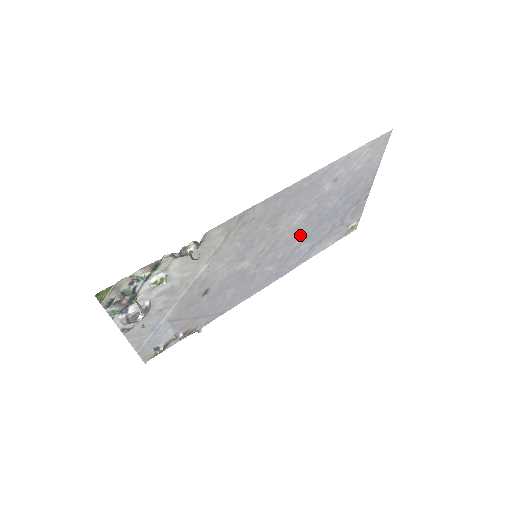
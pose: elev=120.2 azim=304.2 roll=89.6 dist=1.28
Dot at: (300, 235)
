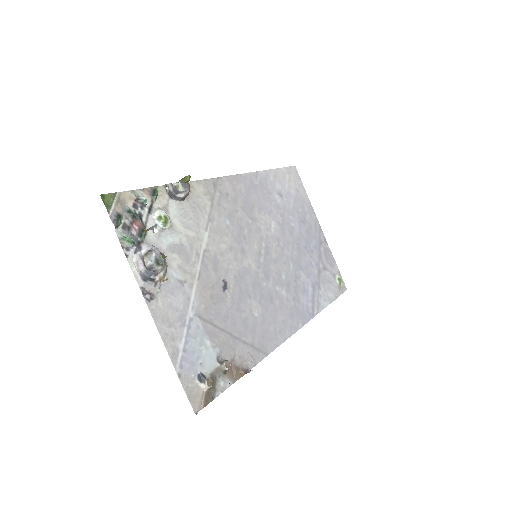
Dot at: (288, 256)
